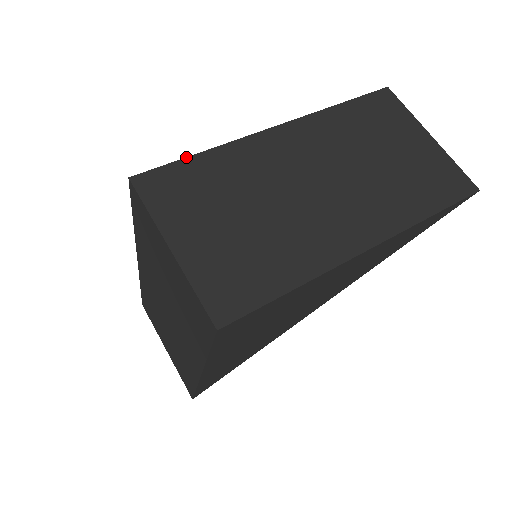
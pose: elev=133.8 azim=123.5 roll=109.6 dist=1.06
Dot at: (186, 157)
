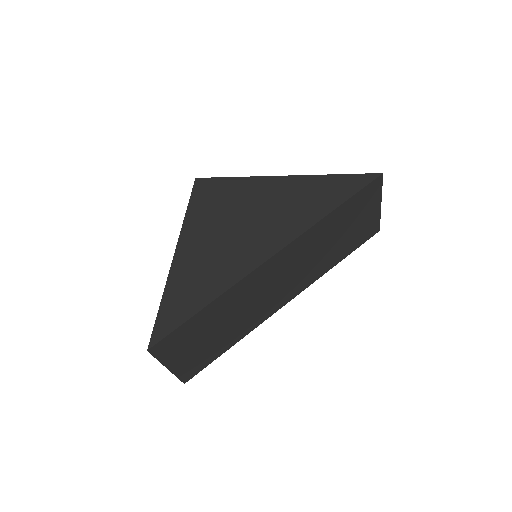
Dot at: occluded
